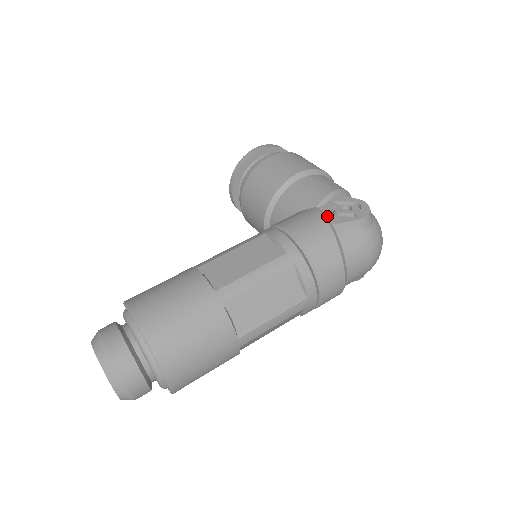
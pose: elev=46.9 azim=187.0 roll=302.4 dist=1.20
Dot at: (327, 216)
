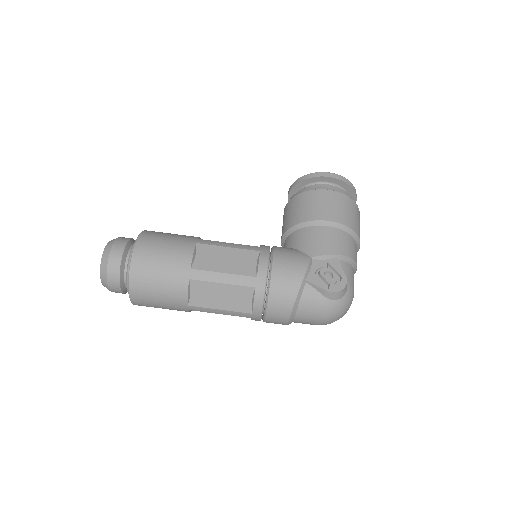
Dot at: (310, 271)
